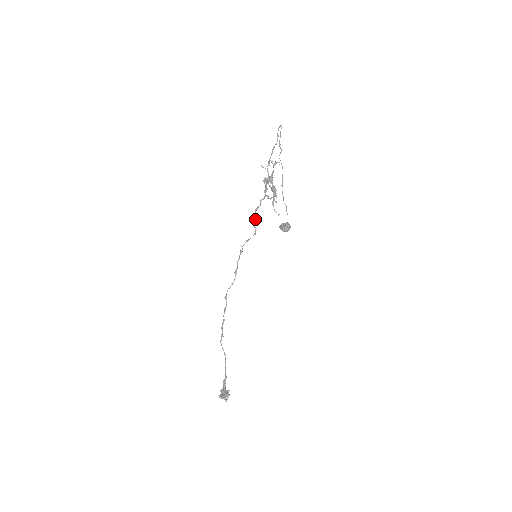
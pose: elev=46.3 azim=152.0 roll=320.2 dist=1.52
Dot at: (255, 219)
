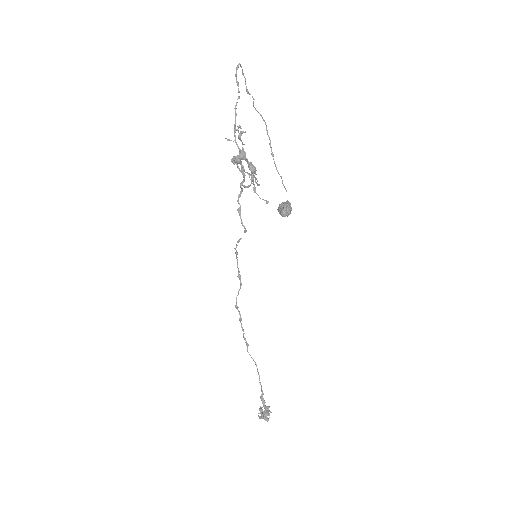
Dot at: (240, 212)
